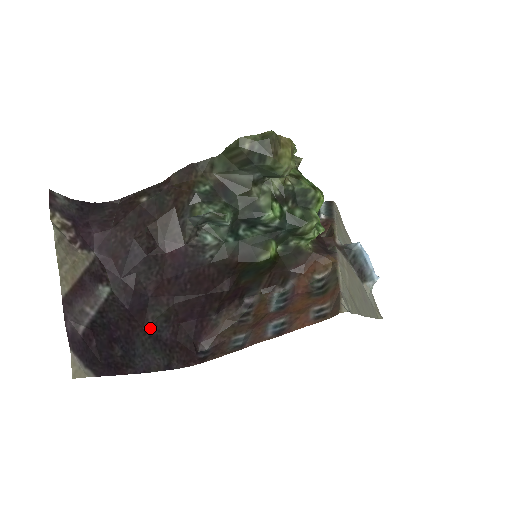
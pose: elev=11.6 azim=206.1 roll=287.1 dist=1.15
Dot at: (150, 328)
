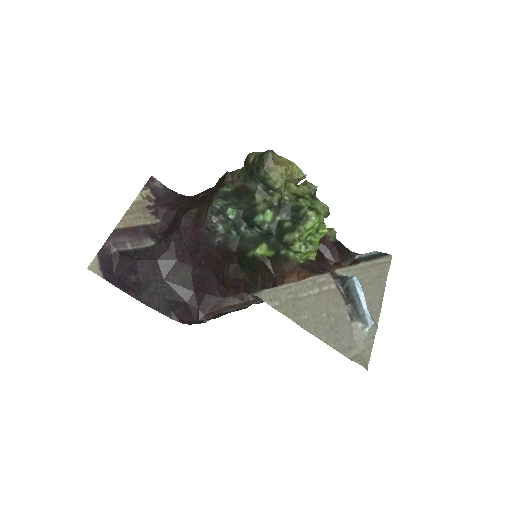
Dot at: (169, 282)
